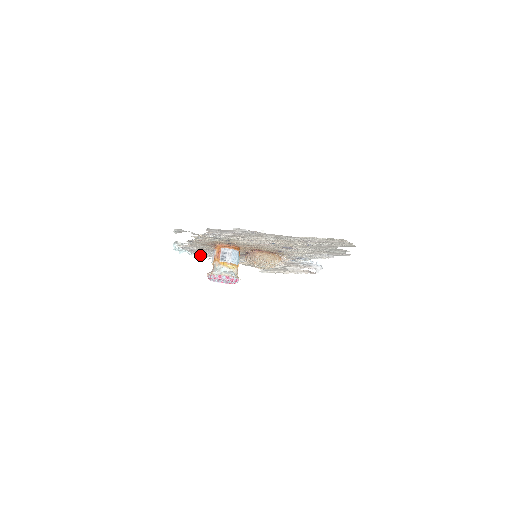
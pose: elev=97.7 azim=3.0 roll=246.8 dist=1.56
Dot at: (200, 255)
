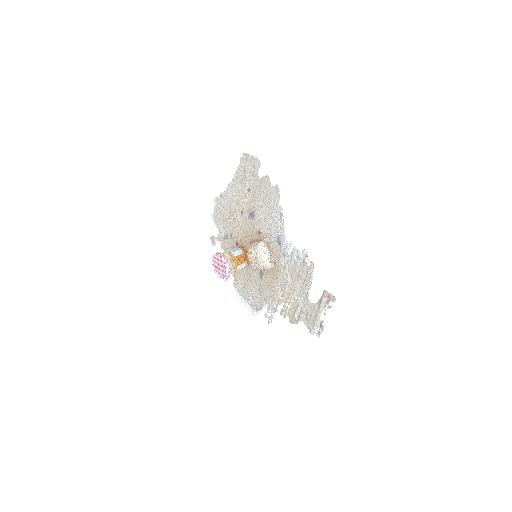
Dot at: (257, 311)
